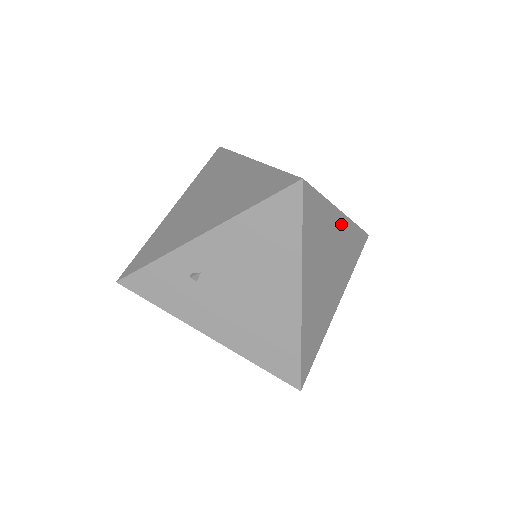
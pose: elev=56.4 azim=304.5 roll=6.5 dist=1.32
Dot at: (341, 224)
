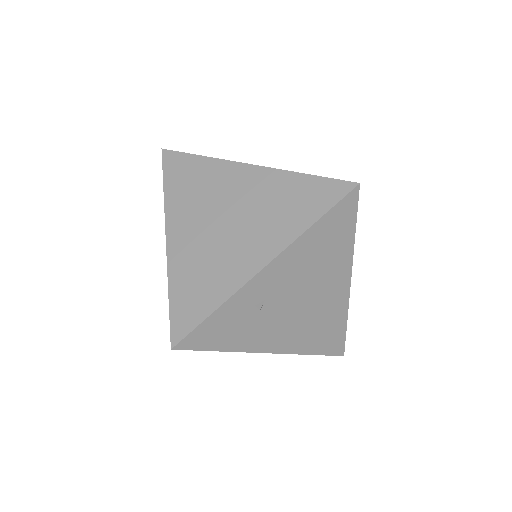
Dot at: occluded
